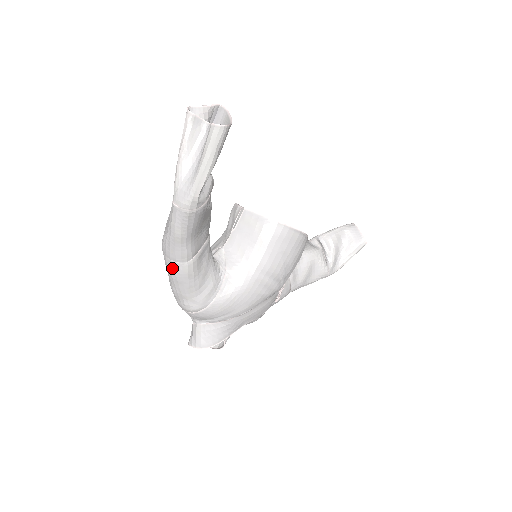
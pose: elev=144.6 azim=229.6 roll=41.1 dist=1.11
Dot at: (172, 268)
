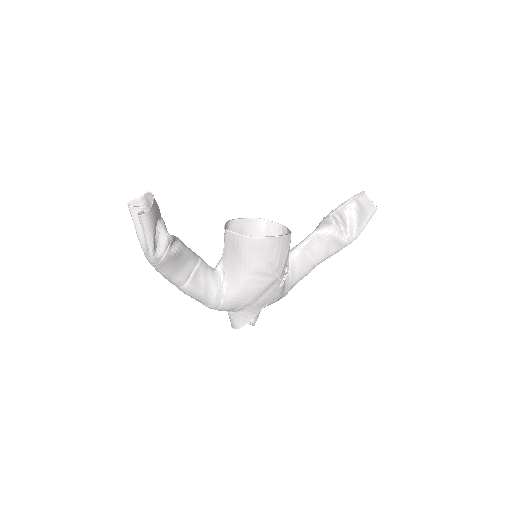
Dot at: occluded
